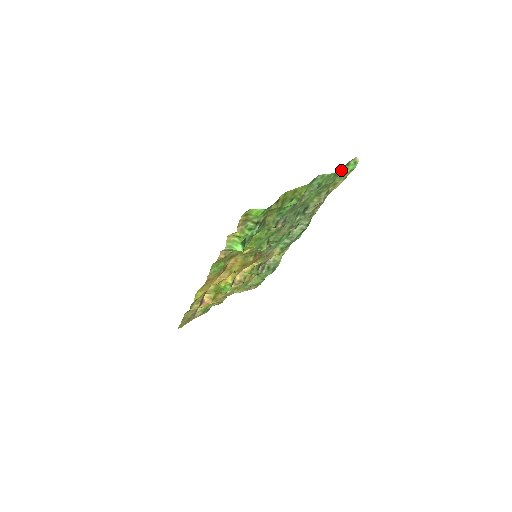
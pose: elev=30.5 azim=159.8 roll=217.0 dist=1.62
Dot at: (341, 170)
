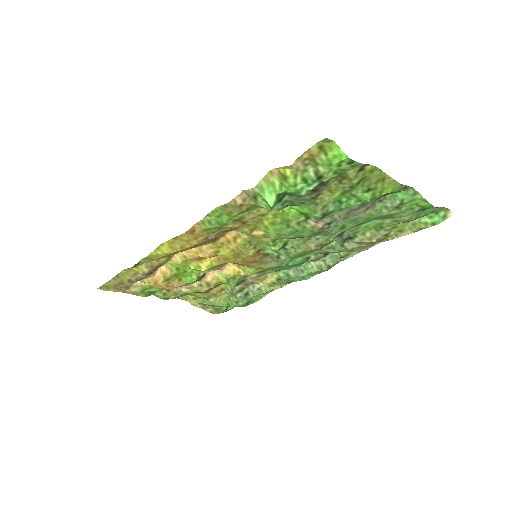
Dot at: (433, 207)
